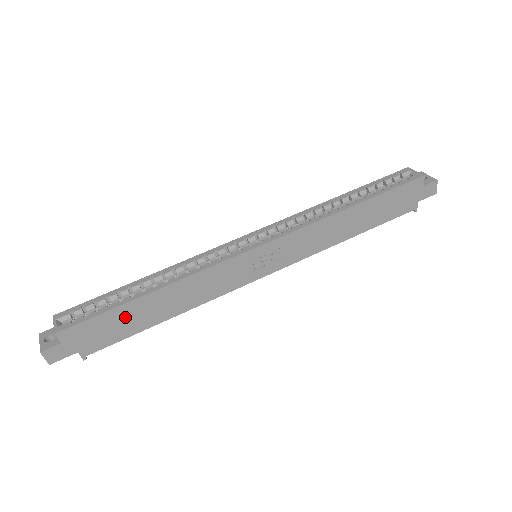
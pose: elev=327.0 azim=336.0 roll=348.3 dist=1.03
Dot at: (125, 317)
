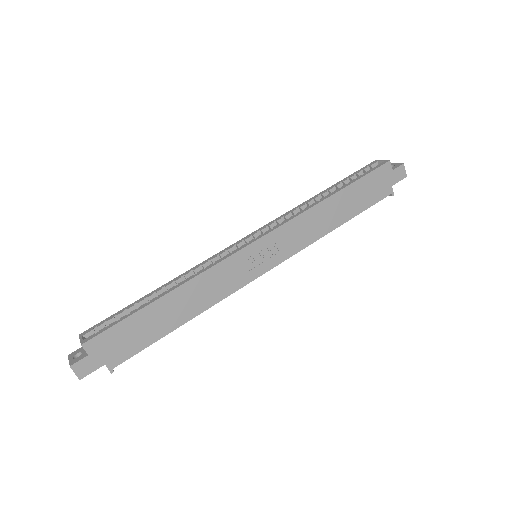
Dot at: (144, 323)
